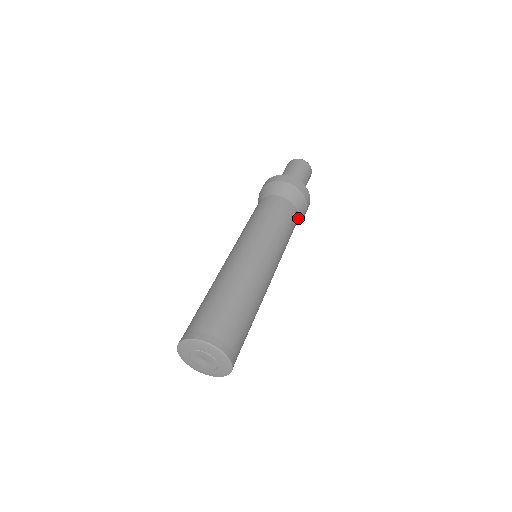
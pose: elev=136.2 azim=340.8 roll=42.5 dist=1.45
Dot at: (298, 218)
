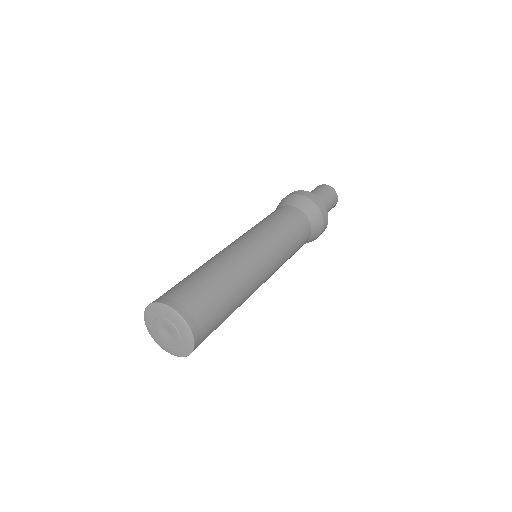
Dot at: (308, 240)
